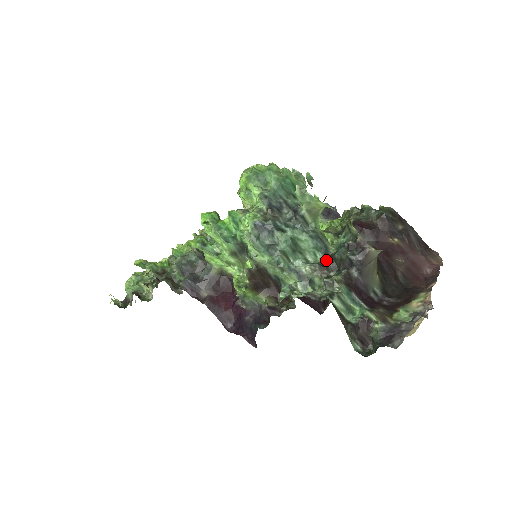
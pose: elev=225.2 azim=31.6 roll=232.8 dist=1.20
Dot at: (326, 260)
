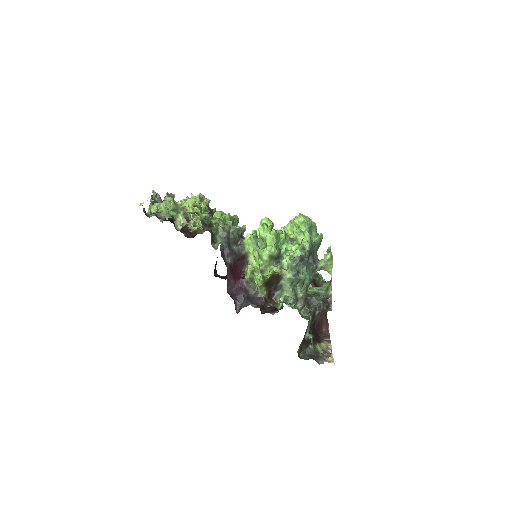
Dot at: occluded
